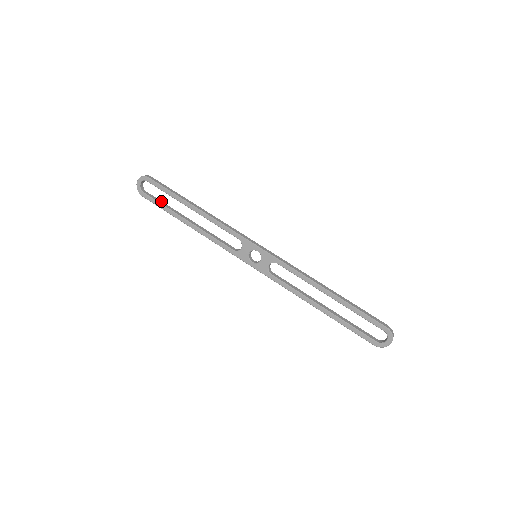
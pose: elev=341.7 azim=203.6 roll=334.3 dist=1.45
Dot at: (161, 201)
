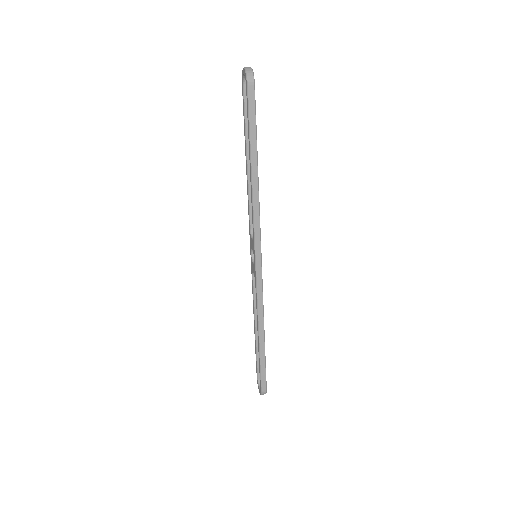
Dot at: occluded
